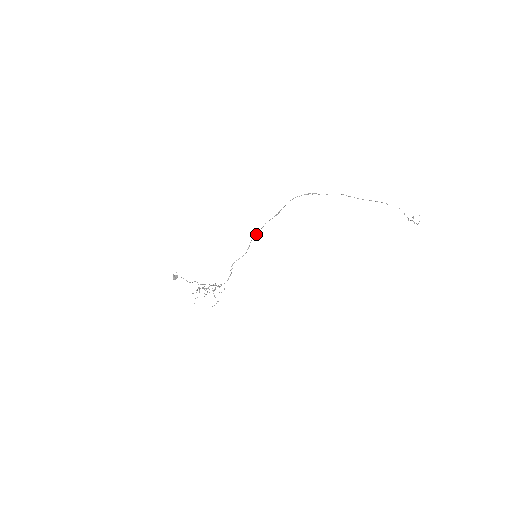
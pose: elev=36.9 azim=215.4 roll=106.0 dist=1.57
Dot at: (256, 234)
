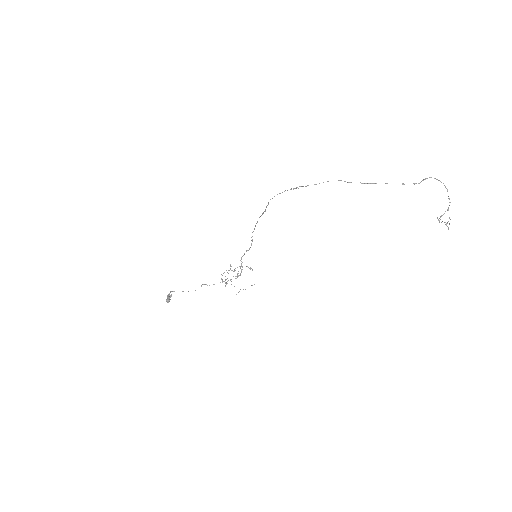
Dot at: (254, 229)
